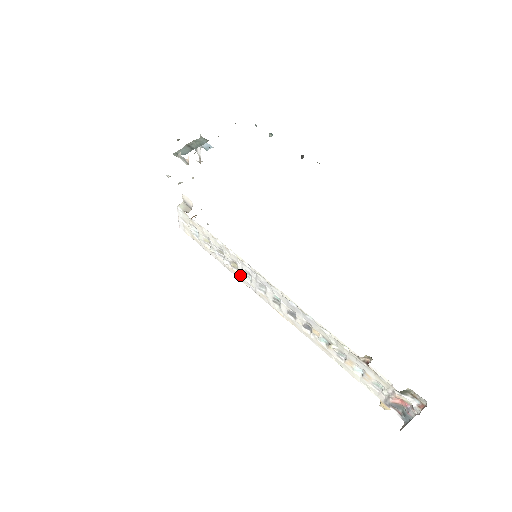
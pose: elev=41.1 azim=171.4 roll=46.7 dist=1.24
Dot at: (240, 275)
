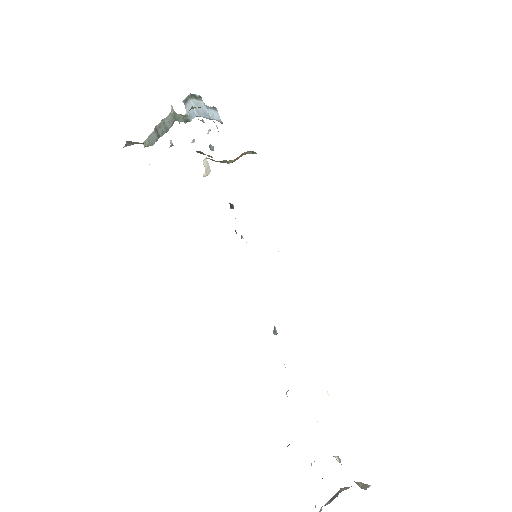
Dot at: occluded
